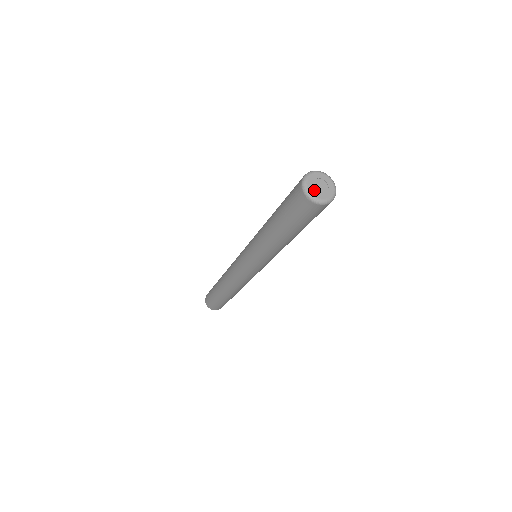
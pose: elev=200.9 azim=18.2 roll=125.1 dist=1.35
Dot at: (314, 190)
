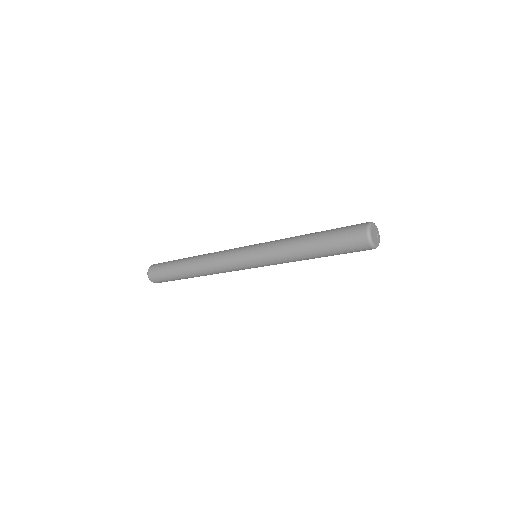
Dot at: (375, 241)
